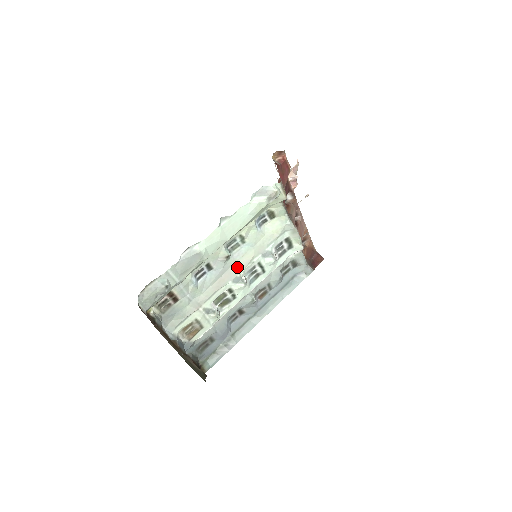
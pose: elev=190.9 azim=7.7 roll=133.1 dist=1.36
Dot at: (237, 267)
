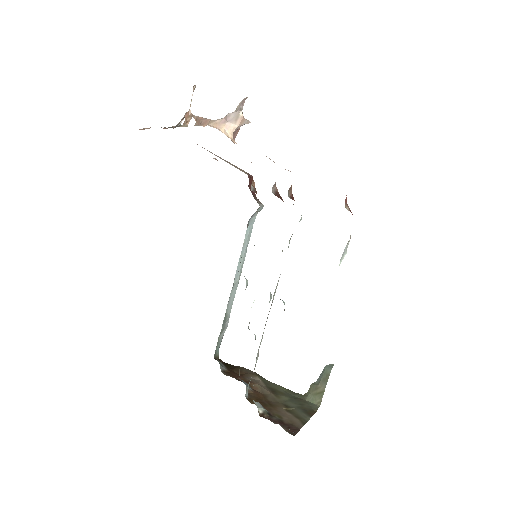
Dot at: occluded
